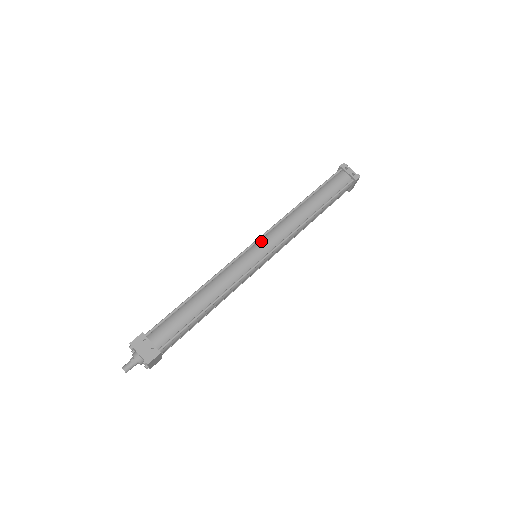
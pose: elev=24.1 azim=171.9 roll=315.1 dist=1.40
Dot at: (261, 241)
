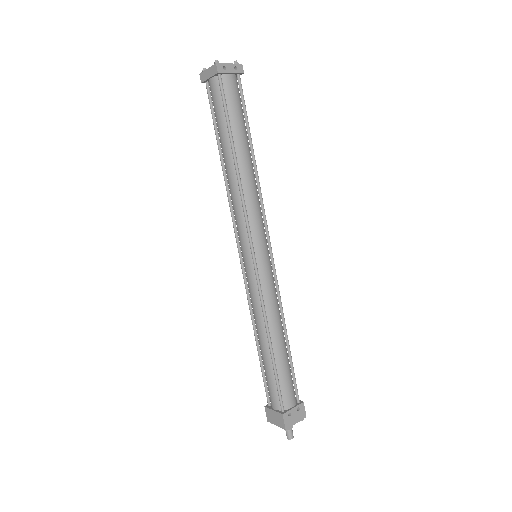
Dot at: (255, 244)
